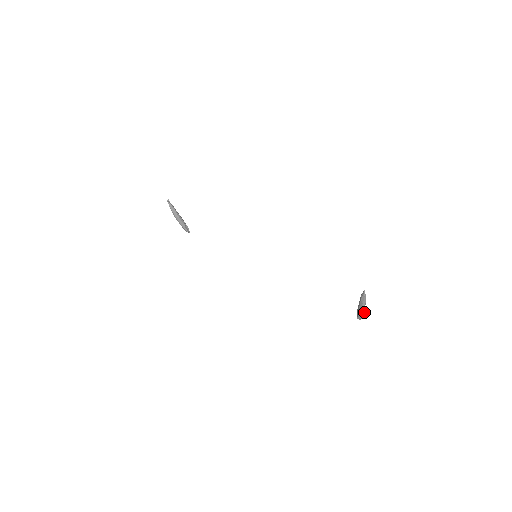
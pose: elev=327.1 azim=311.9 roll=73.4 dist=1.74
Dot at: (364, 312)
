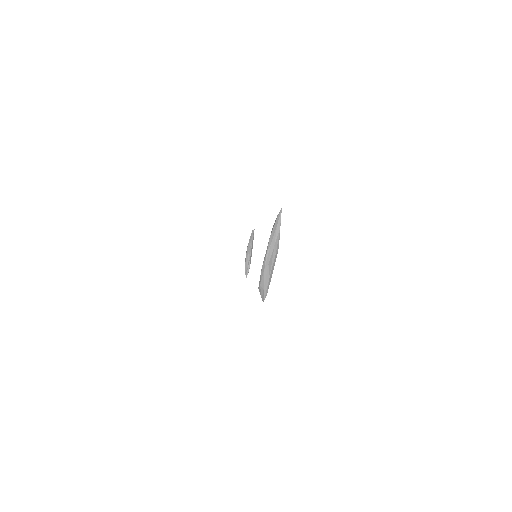
Dot at: (268, 267)
